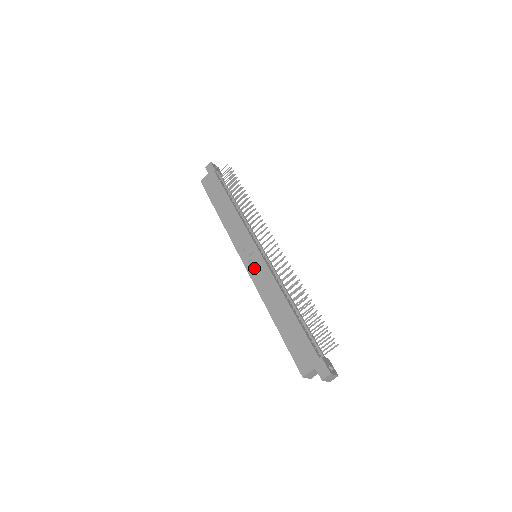
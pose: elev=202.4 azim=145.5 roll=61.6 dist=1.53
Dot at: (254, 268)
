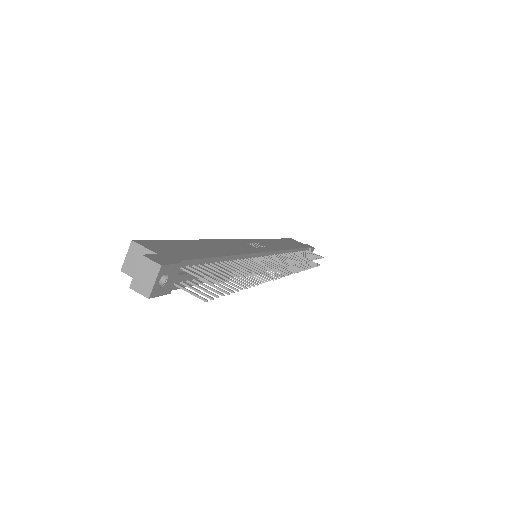
Dot at: (246, 243)
